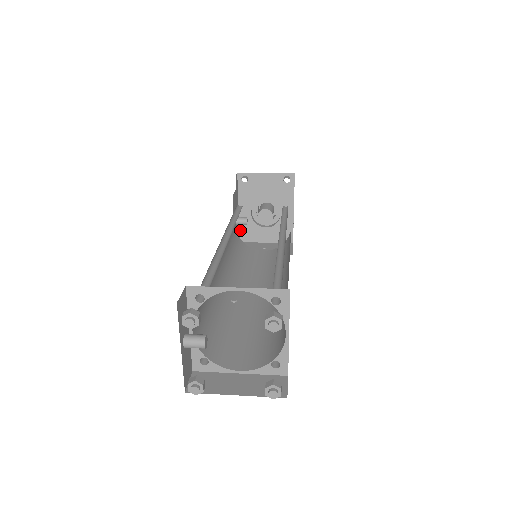
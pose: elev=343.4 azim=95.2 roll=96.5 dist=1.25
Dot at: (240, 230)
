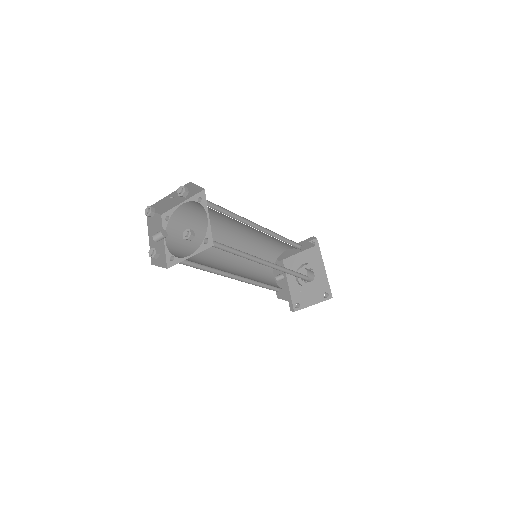
Dot at: (291, 295)
